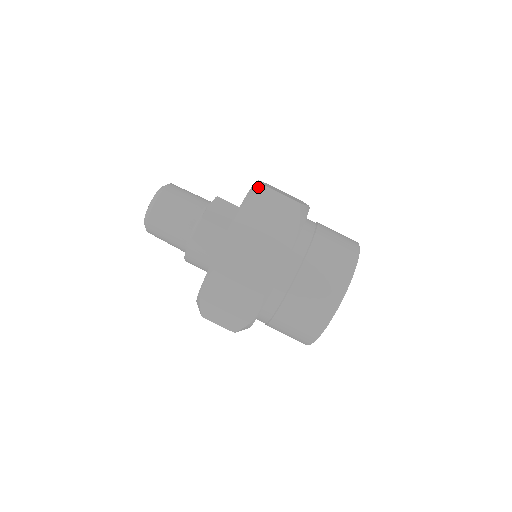
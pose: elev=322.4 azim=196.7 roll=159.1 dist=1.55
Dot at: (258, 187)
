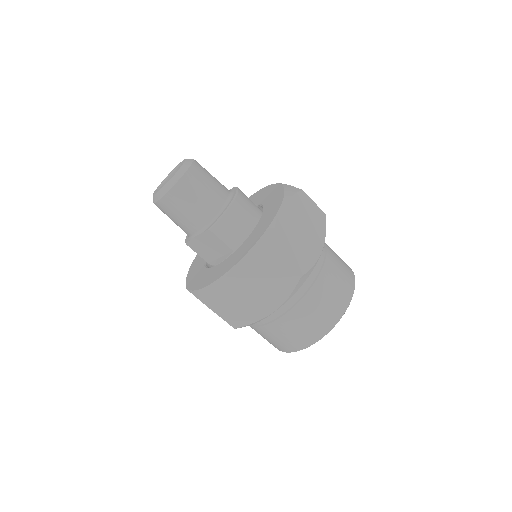
Dot at: occluded
